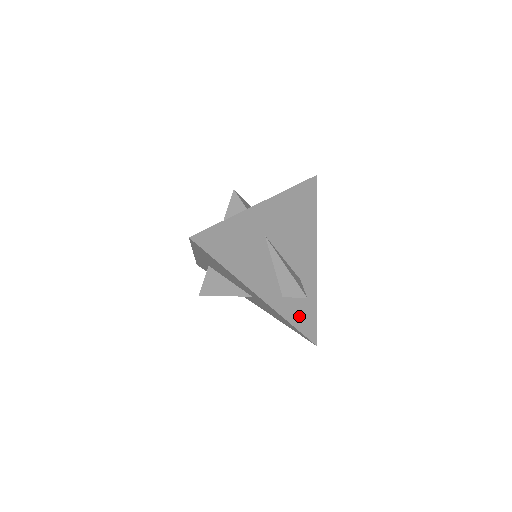
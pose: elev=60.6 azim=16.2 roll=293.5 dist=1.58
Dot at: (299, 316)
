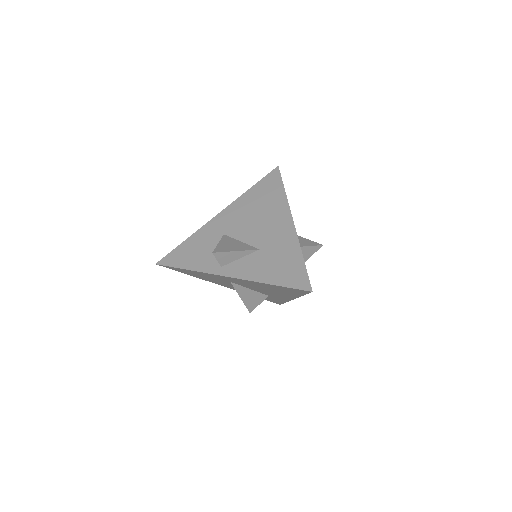
Dot at: occluded
